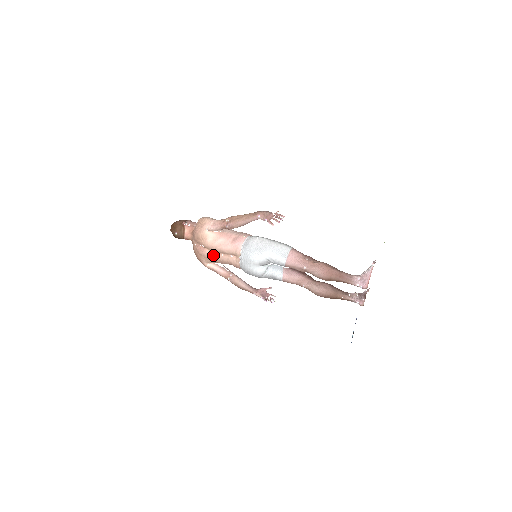
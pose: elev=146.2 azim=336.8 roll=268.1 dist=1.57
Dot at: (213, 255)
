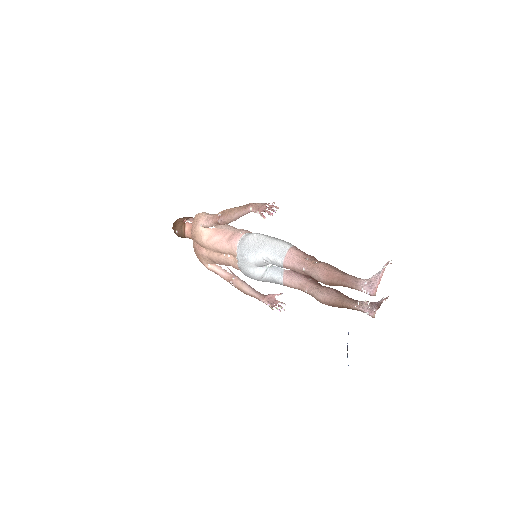
Dot at: (210, 255)
